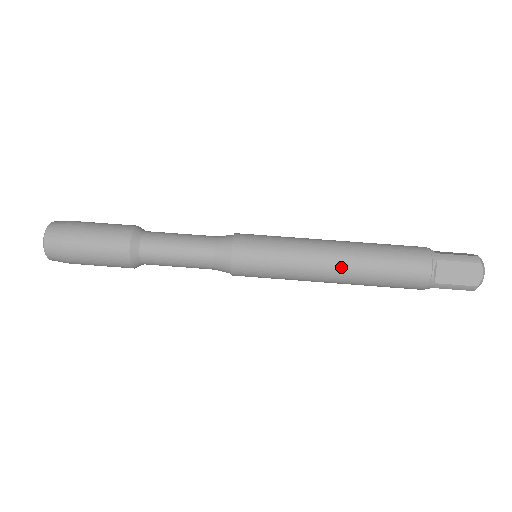
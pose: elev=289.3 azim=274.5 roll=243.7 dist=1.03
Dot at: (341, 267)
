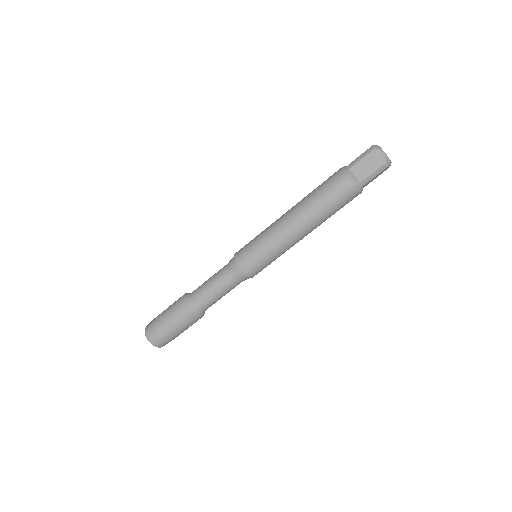
Dot at: occluded
